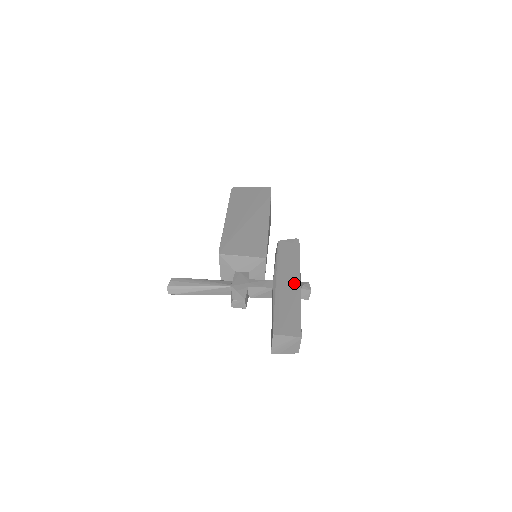
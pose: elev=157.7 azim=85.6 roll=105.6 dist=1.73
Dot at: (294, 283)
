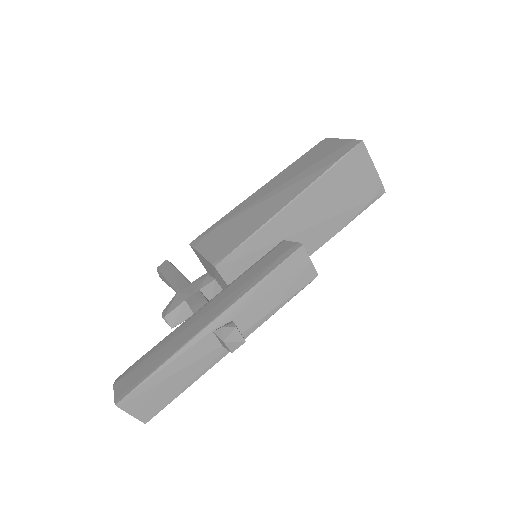
Dot at: (206, 319)
